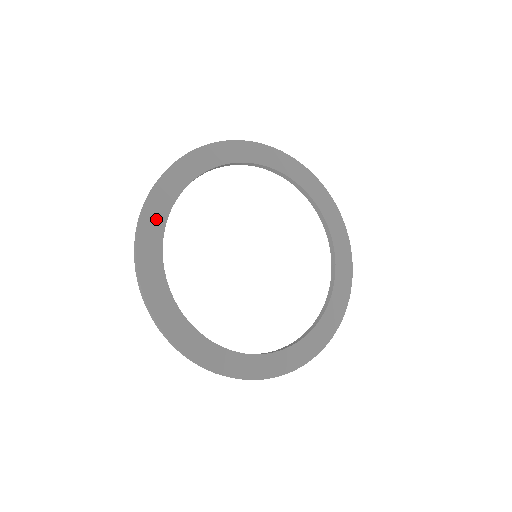
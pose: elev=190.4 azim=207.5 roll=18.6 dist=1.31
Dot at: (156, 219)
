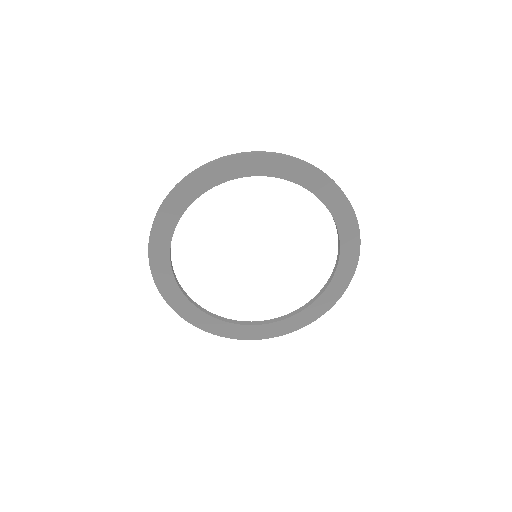
Dot at: (188, 310)
